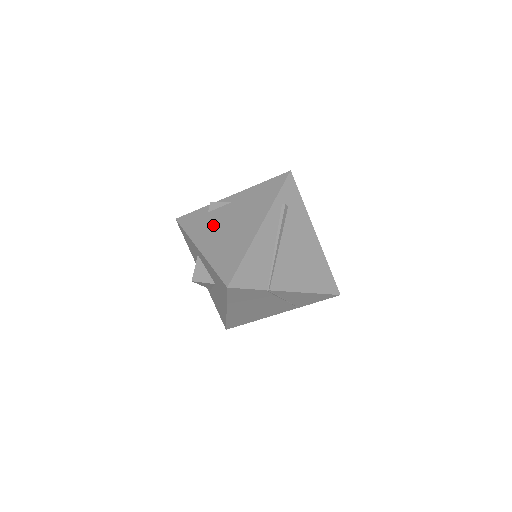
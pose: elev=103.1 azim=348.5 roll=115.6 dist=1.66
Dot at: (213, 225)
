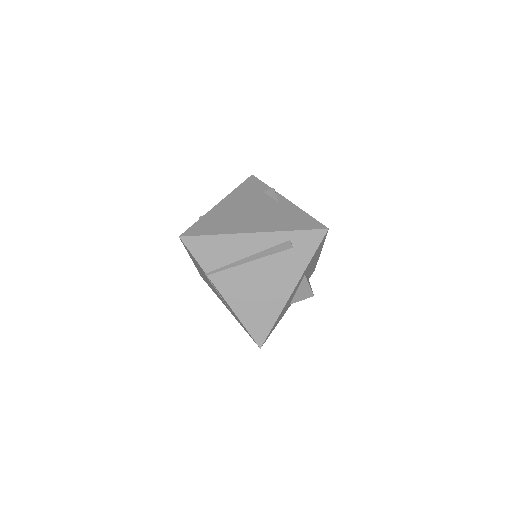
Dot at: (248, 201)
